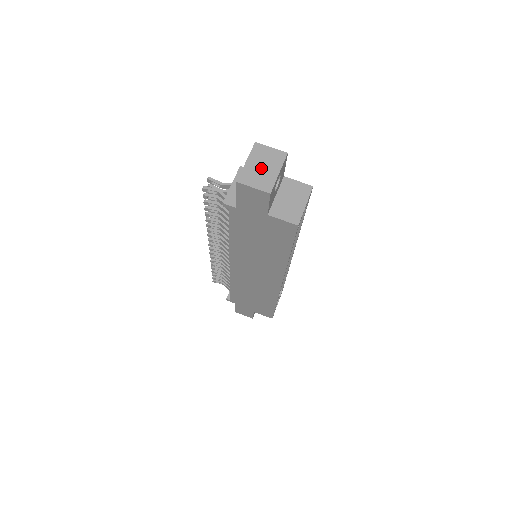
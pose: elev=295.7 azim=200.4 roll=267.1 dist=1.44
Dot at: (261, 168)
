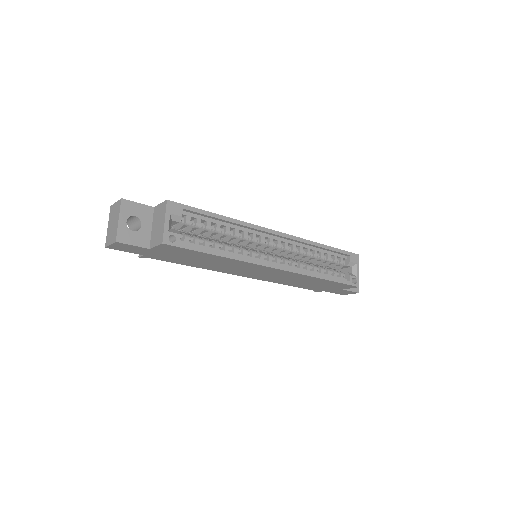
Dot at: (112, 225)
